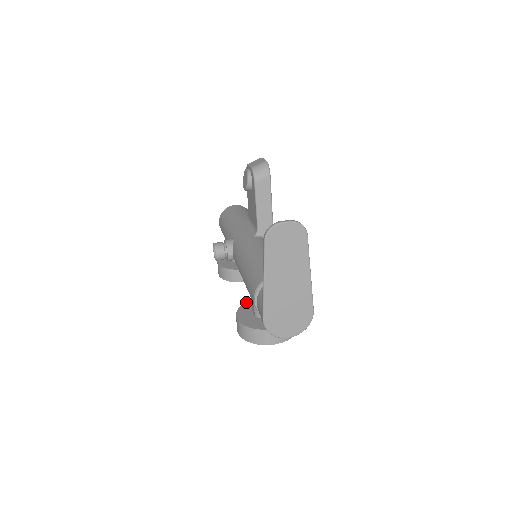
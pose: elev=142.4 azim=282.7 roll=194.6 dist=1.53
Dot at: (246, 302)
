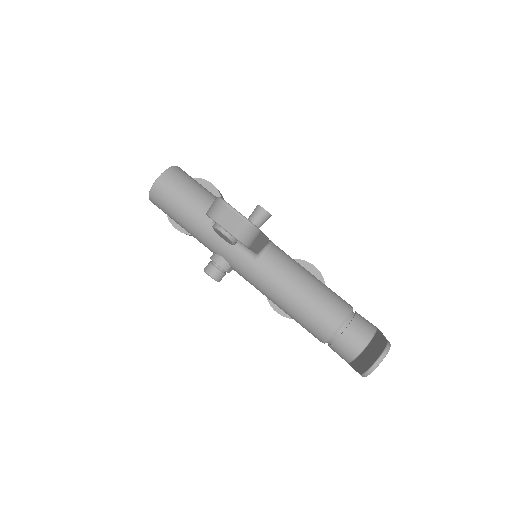
Dot at: occluded
